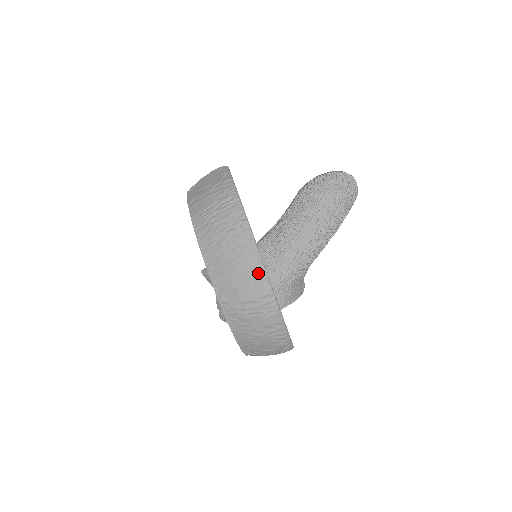
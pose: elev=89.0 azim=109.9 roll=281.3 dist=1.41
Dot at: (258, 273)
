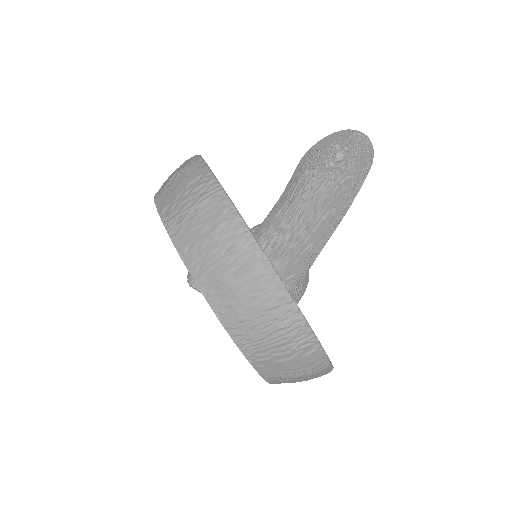
Dot at: (308, 344)
